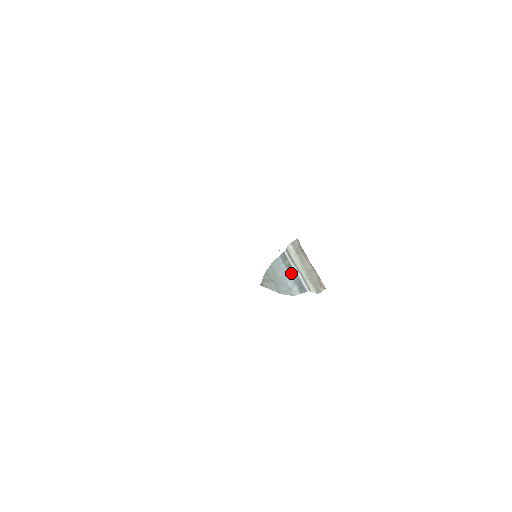
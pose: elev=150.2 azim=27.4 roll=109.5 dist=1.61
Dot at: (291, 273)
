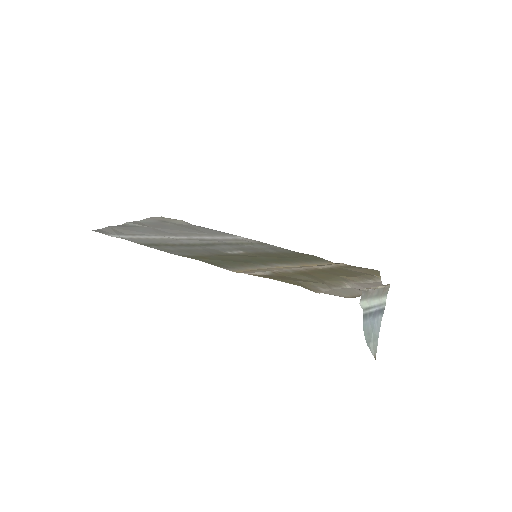
Dot at: (373, 316)
